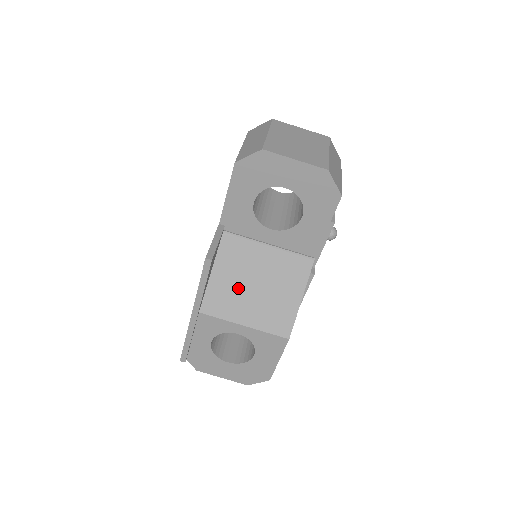
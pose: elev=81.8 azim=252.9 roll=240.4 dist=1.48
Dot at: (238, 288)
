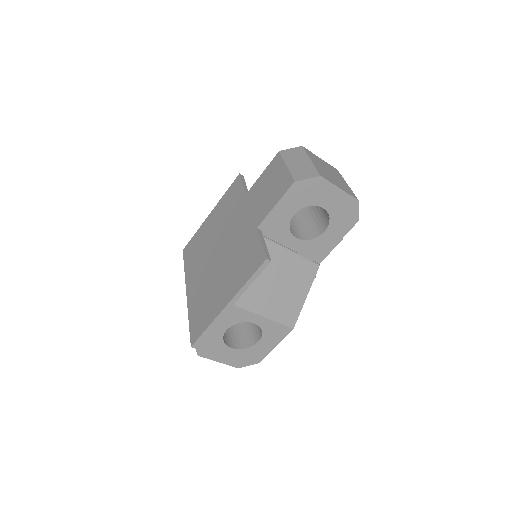
Dot at: (264, 284)
